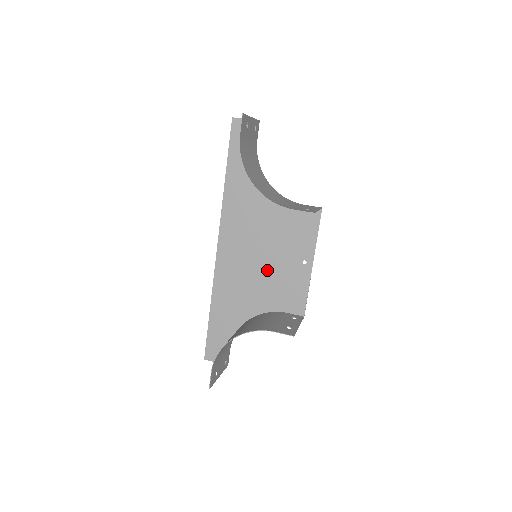
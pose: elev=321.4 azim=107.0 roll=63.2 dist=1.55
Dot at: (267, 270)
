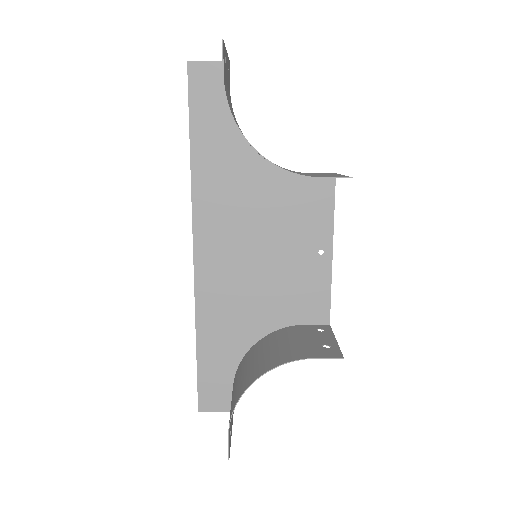
Dot at: (270, 272)
